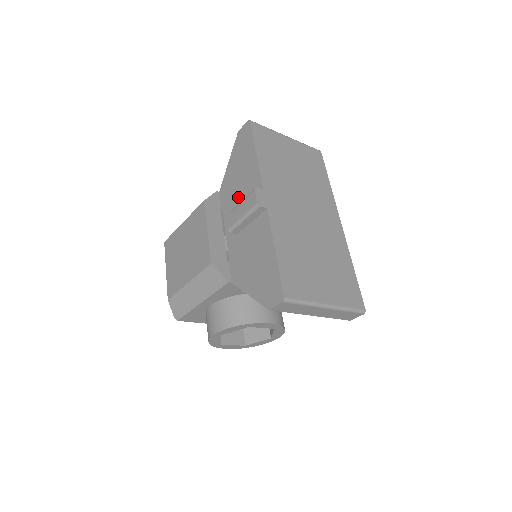
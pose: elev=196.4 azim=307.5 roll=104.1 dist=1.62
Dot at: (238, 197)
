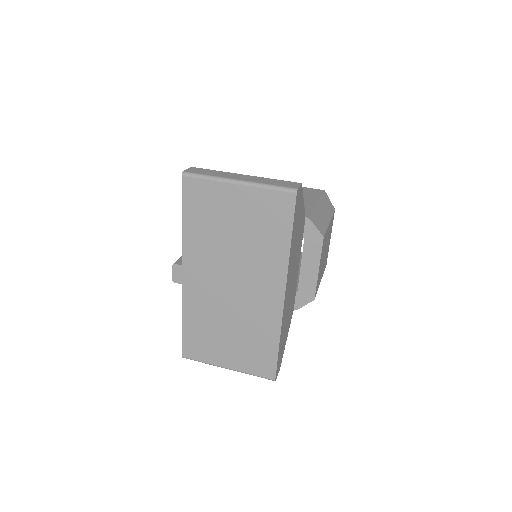
Dot at: occluded
